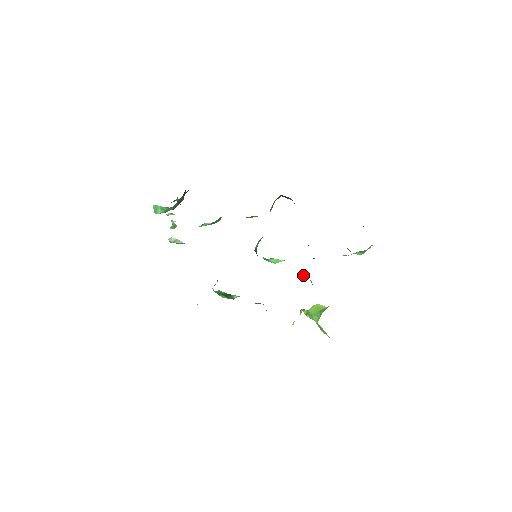
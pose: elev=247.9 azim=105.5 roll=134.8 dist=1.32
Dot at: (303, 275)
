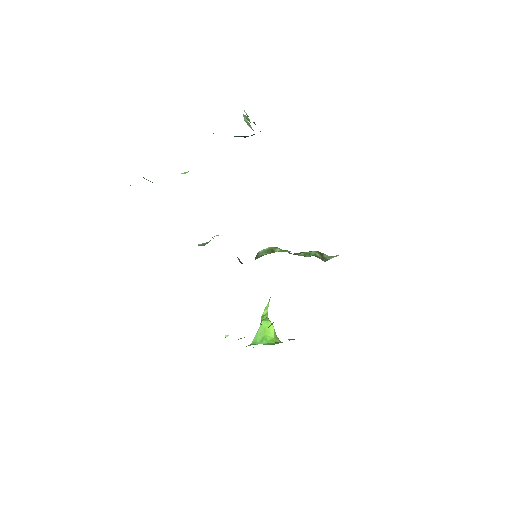
Dot at: occluded
